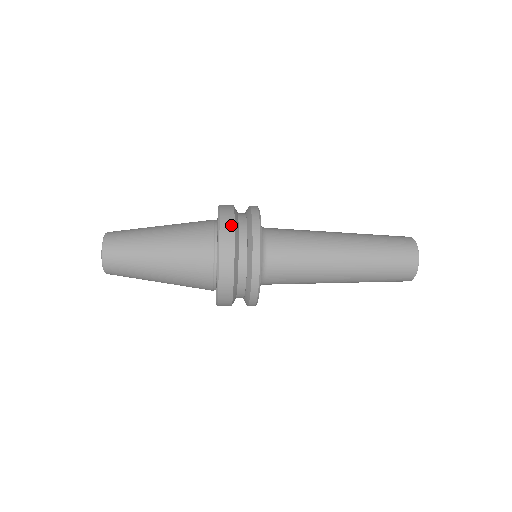
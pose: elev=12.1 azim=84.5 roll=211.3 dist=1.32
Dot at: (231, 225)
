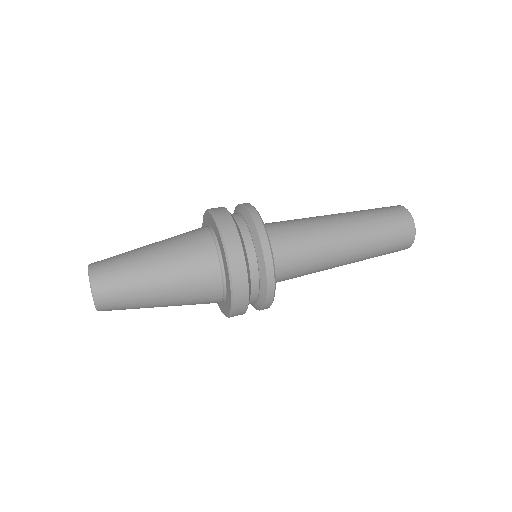
Dot at: (244, 310)
